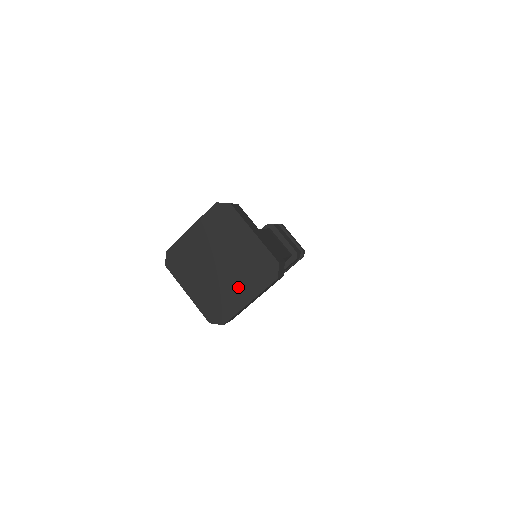
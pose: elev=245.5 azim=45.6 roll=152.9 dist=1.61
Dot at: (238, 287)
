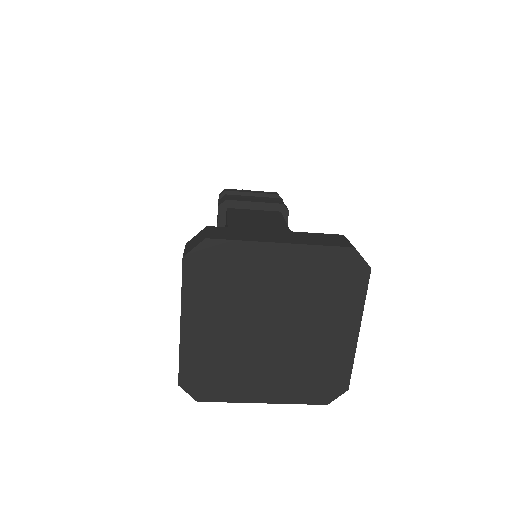
Dot at: (267, 375)
